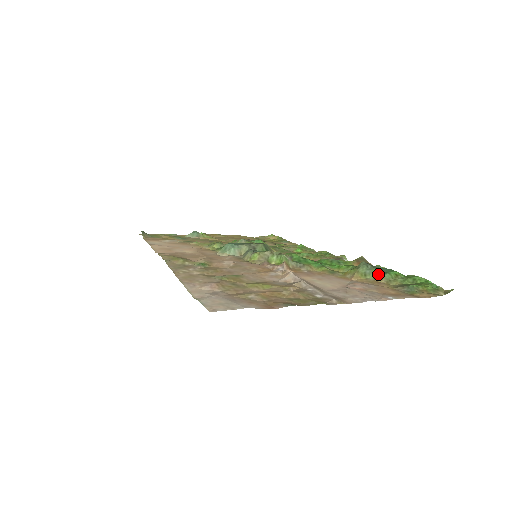
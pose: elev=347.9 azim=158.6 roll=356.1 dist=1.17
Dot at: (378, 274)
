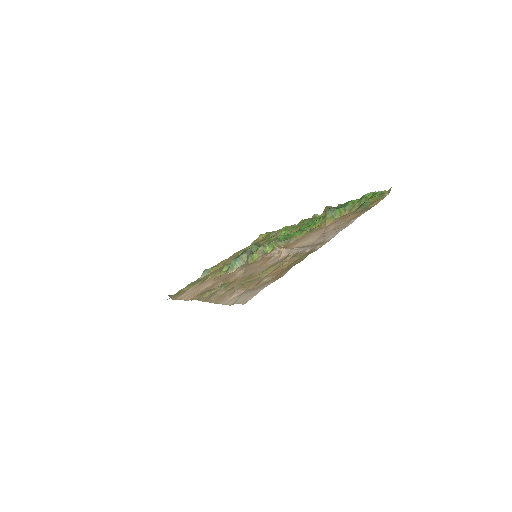
Dot at: (341, 211)
